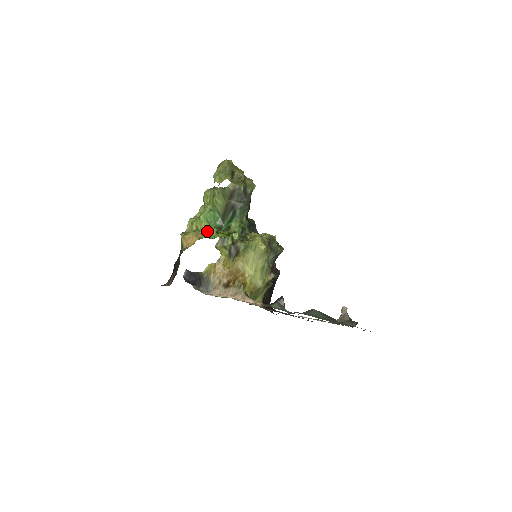
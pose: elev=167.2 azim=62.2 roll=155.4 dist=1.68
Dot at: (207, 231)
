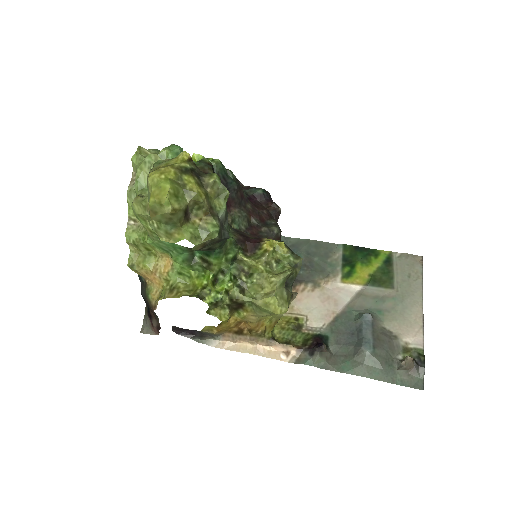
Dot at: (172, 265)
